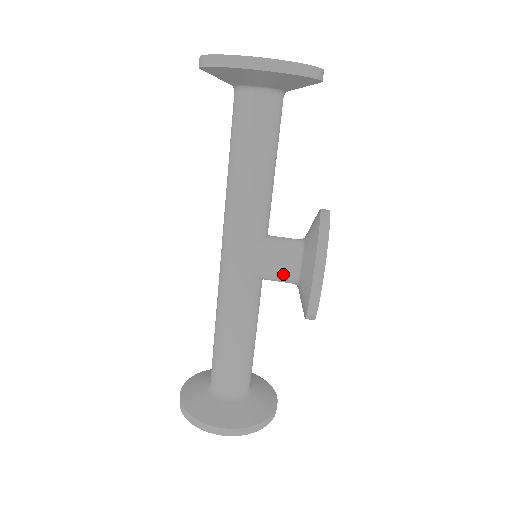
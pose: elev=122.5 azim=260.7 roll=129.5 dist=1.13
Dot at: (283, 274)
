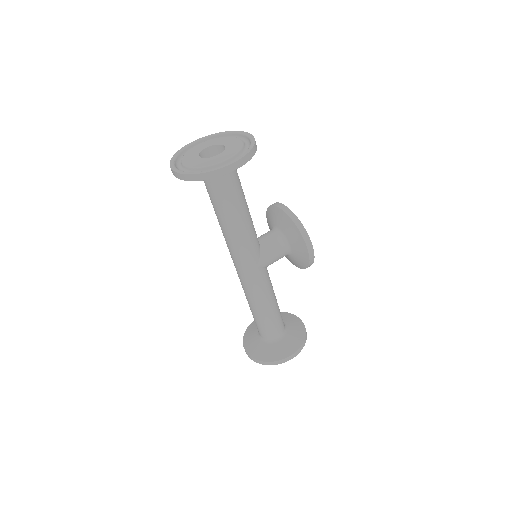
Dot at: (281, 256)
